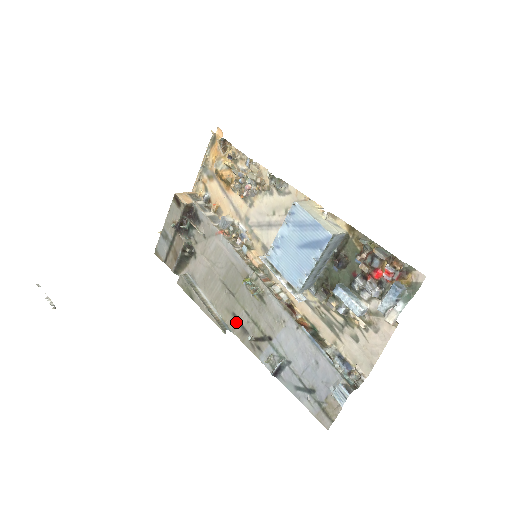
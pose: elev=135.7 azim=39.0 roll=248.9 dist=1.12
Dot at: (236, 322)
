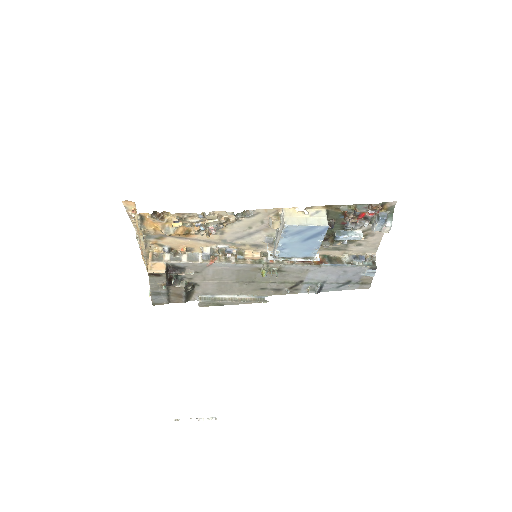
Dot at: (267, 291)
